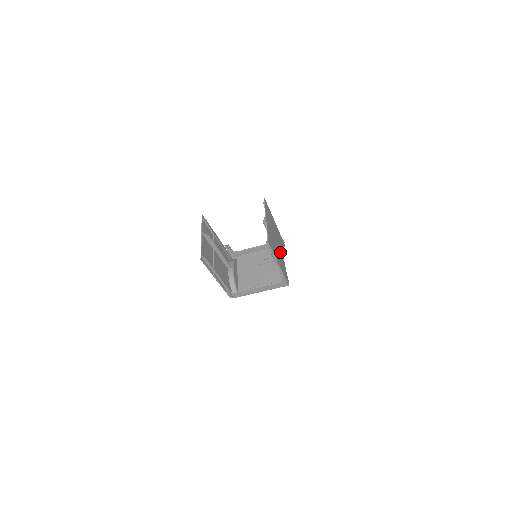
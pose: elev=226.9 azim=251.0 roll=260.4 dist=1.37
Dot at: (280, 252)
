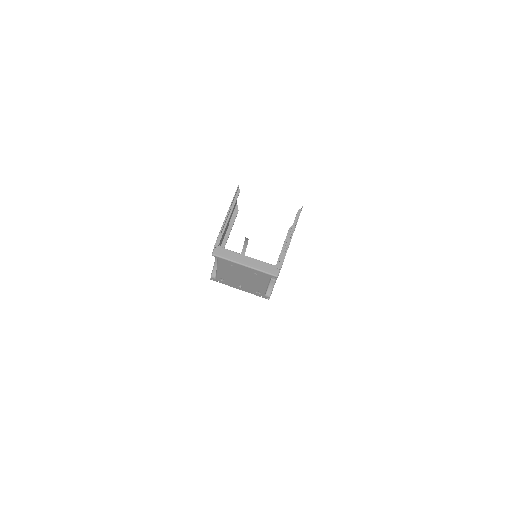
Dot at: occluded
